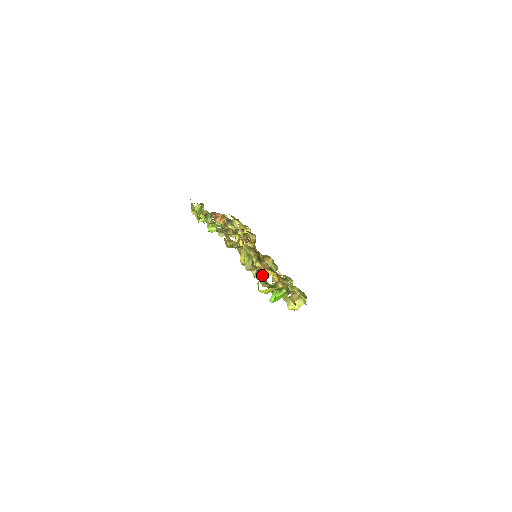
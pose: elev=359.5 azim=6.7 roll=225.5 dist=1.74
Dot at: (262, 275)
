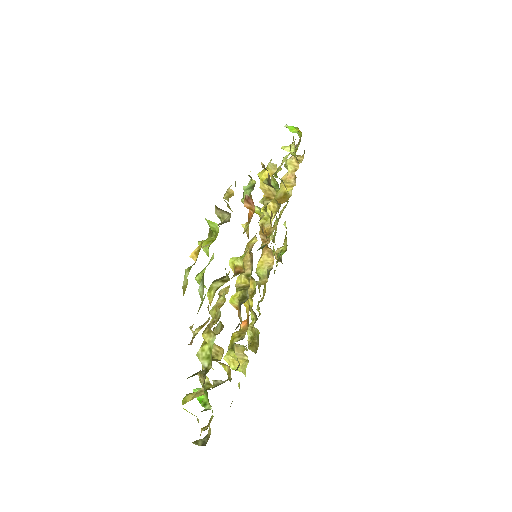
Dot at: (206, 382)
